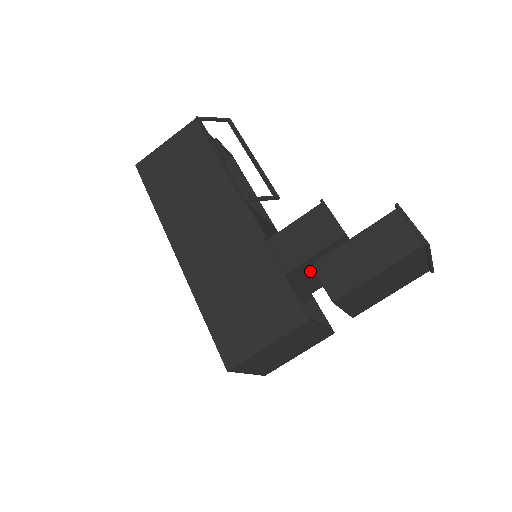
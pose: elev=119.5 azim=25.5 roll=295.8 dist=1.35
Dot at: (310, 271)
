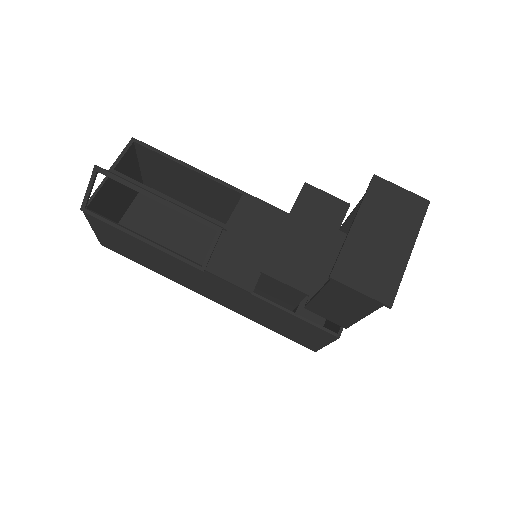
Dot at: occluded
